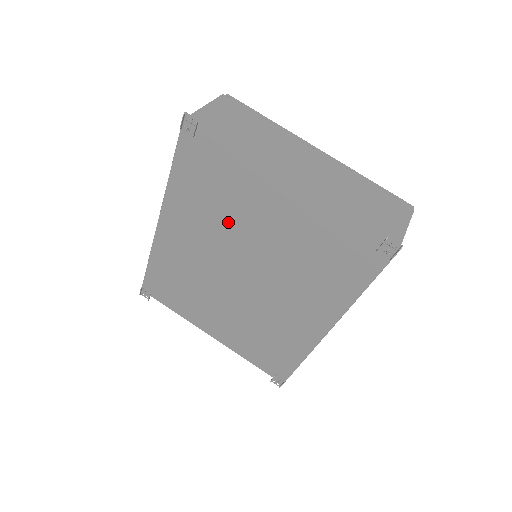
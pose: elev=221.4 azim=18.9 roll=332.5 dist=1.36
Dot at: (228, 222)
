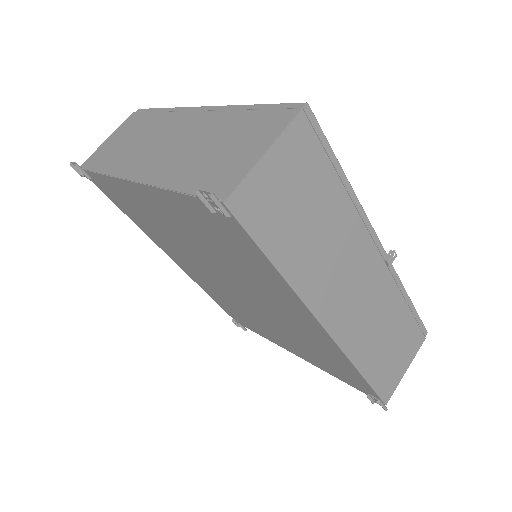
Dot at: (173, 239)
